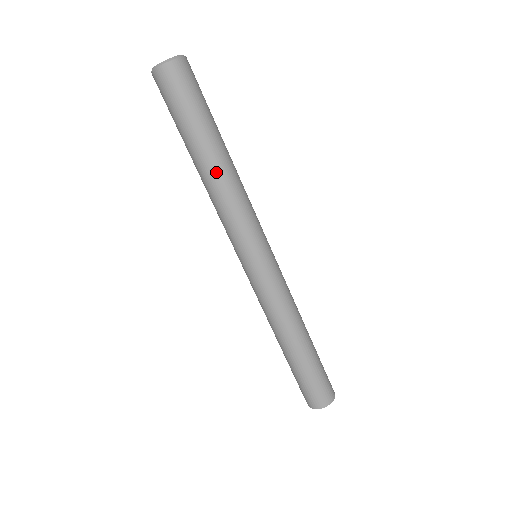
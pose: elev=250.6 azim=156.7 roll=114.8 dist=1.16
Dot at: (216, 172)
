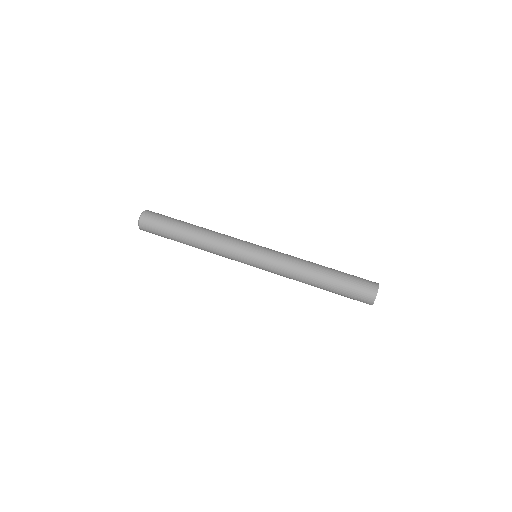
Dot at: (198, 233)
